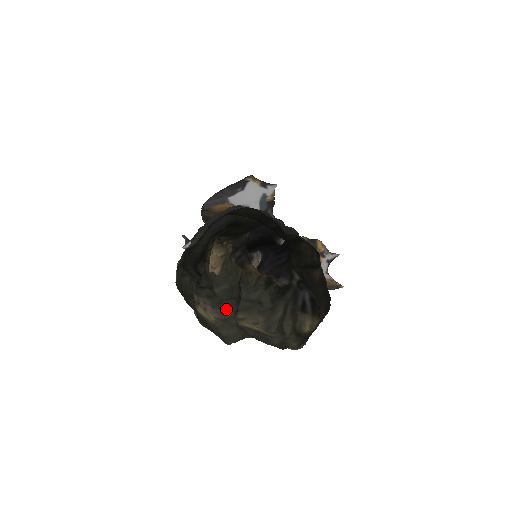
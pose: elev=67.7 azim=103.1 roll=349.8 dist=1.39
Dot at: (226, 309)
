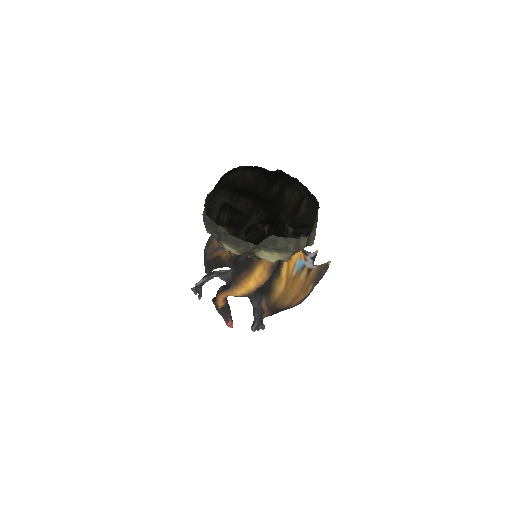
Dot at: occluded
